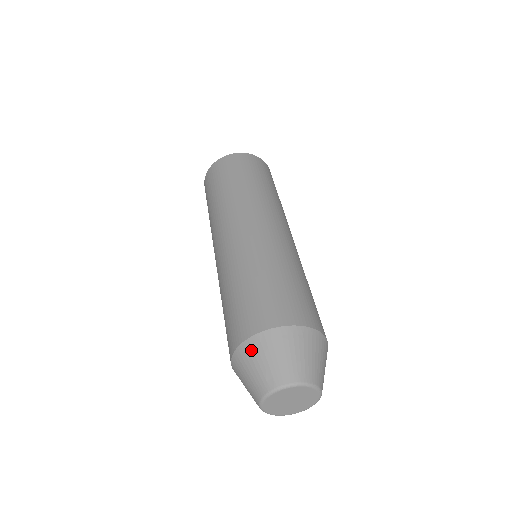
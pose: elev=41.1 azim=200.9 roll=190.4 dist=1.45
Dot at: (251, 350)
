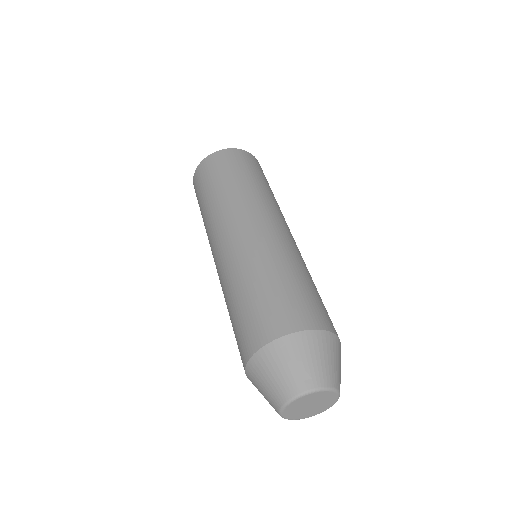
Dot at: (290, 347)
